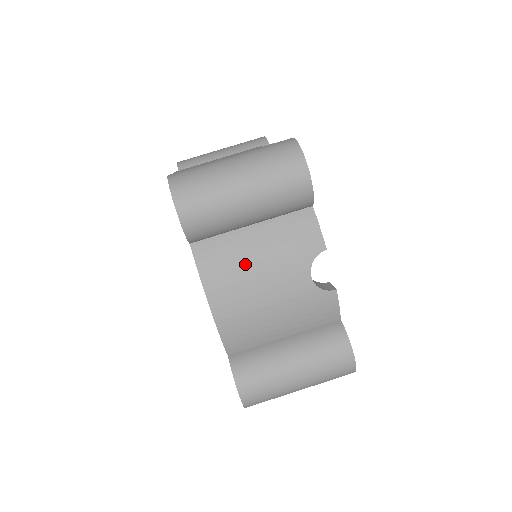
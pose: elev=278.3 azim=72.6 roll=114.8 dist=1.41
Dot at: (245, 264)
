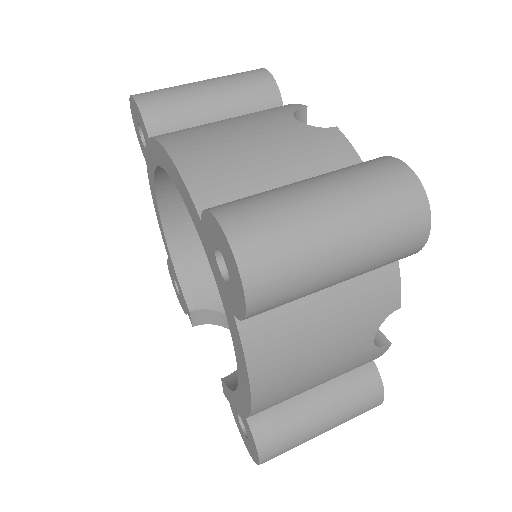
Dot at: (212, 126)
